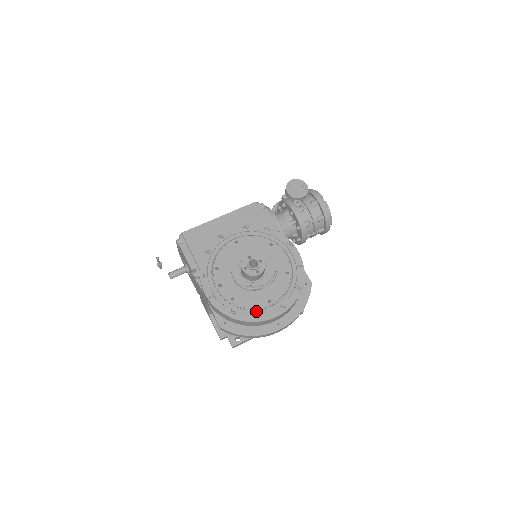
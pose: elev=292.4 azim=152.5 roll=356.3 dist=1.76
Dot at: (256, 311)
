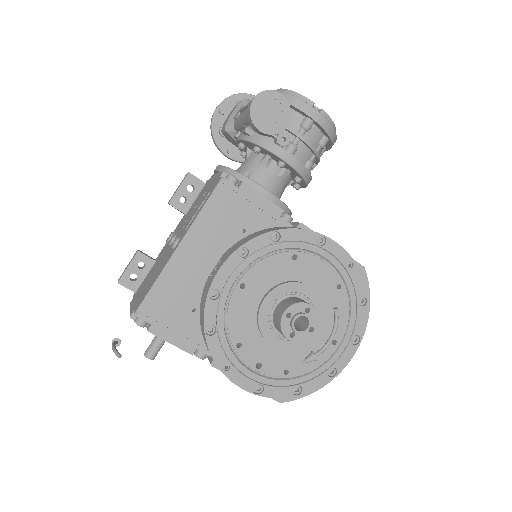
Dot at: (324, 366)
